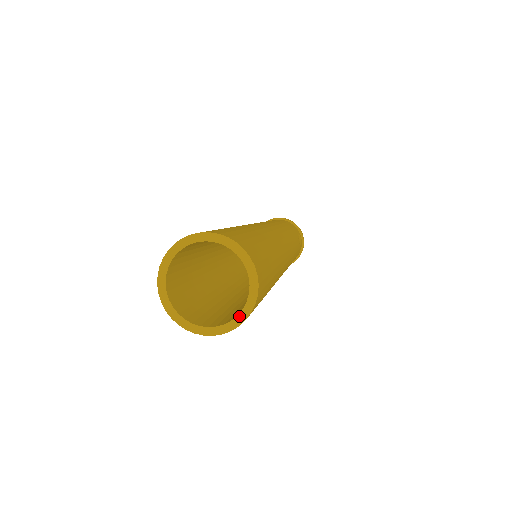
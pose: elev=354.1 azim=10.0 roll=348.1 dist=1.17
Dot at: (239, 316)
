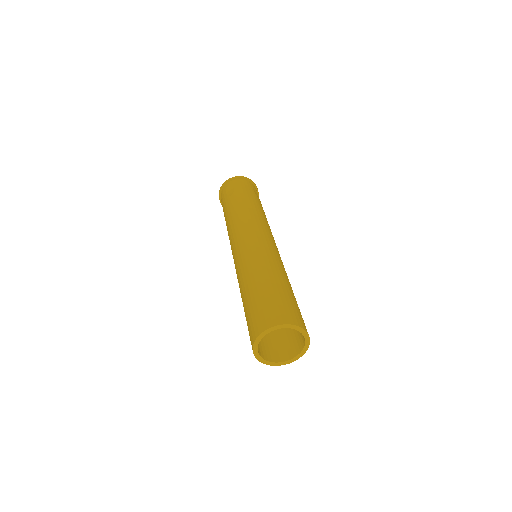
Dot at: (304, 349)
